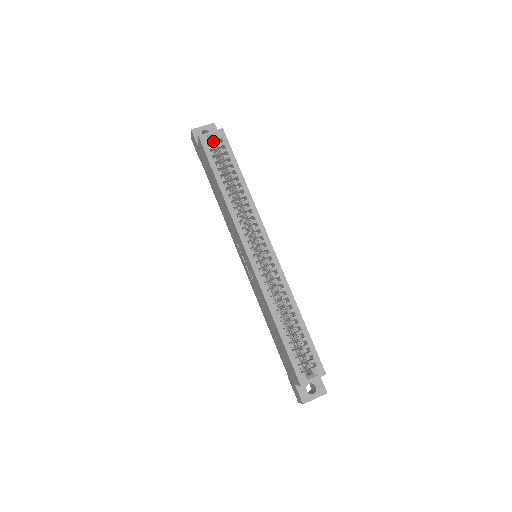
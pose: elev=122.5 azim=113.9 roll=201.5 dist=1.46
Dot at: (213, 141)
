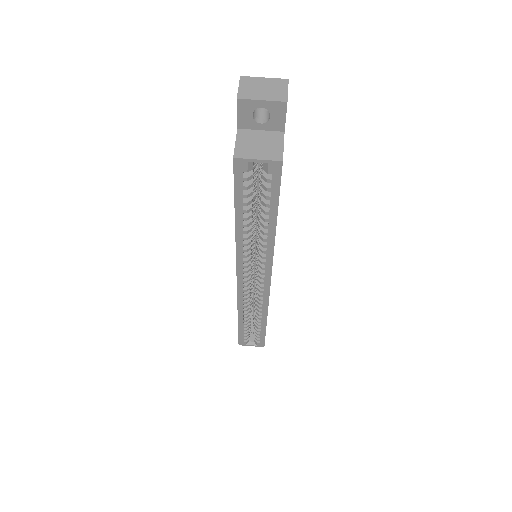
Dot at: occluded
